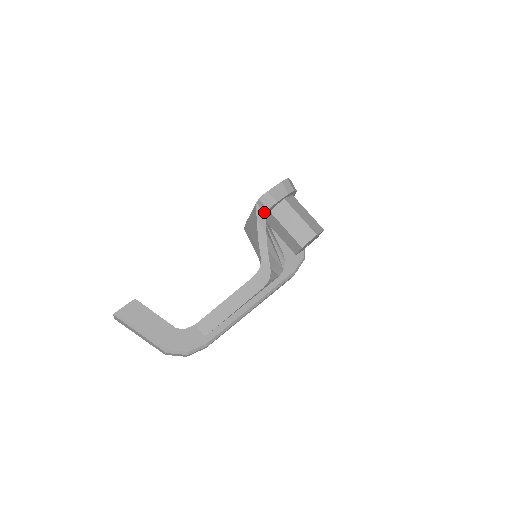
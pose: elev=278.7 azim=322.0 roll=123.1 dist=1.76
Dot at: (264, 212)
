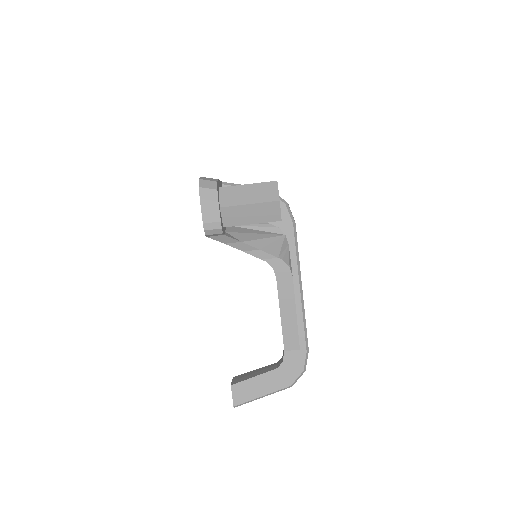
Dot at: (221, 236)
